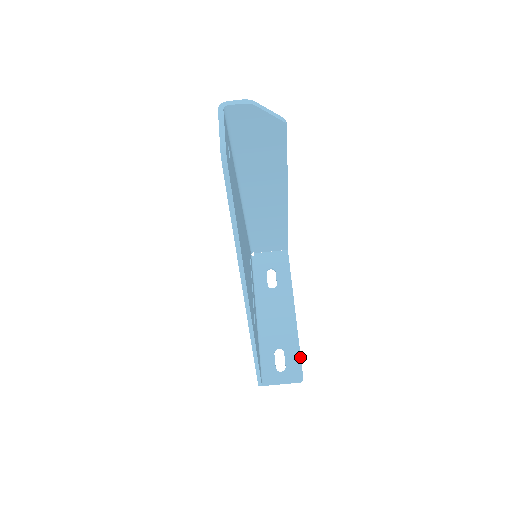
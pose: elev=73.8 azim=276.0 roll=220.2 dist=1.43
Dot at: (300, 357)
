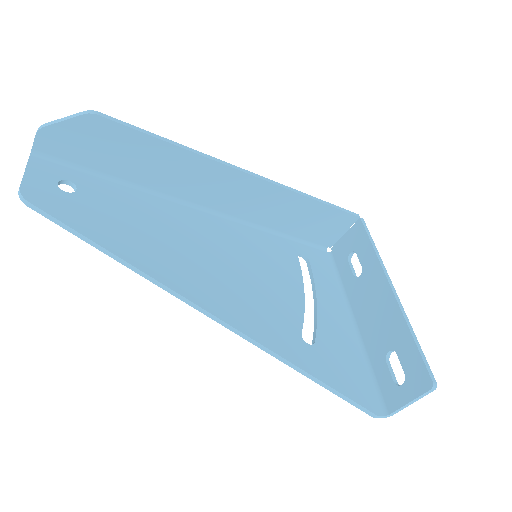
Dot at: (417, 351)
